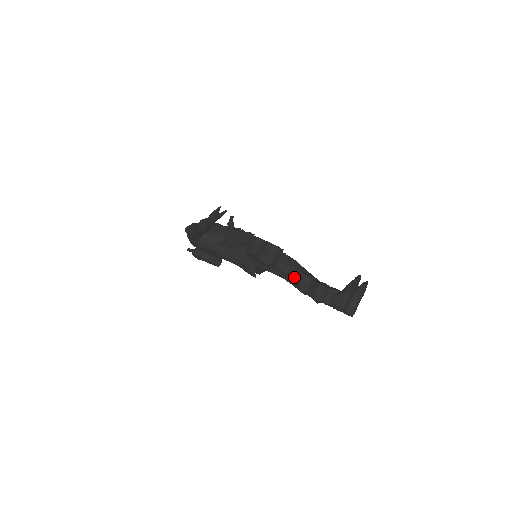
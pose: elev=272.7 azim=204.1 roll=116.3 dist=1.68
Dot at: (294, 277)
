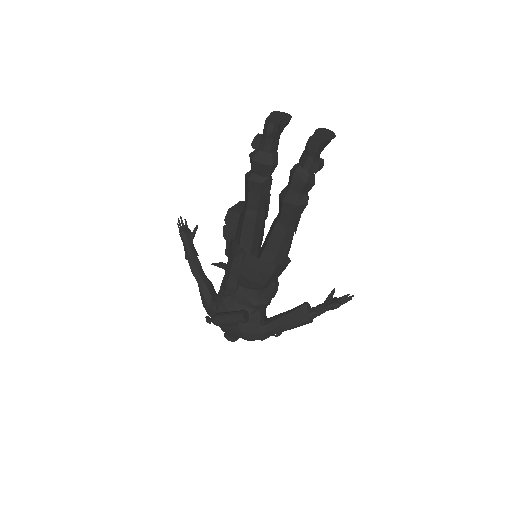
Dot at: (245, 186)
